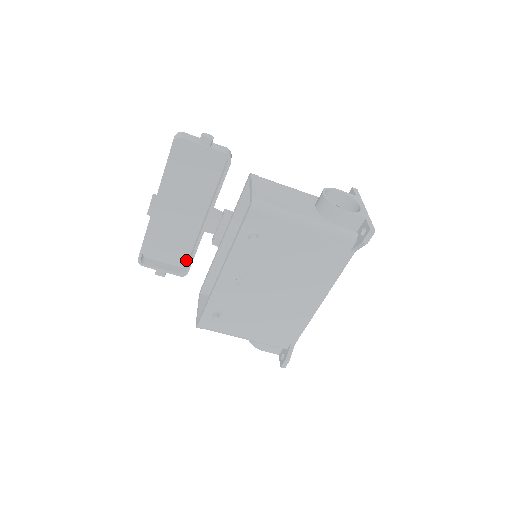
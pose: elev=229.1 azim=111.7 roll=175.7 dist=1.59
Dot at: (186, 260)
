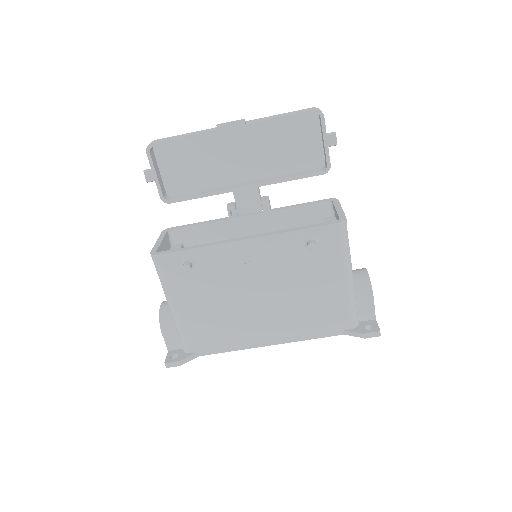
Dot at: (179, 192)
